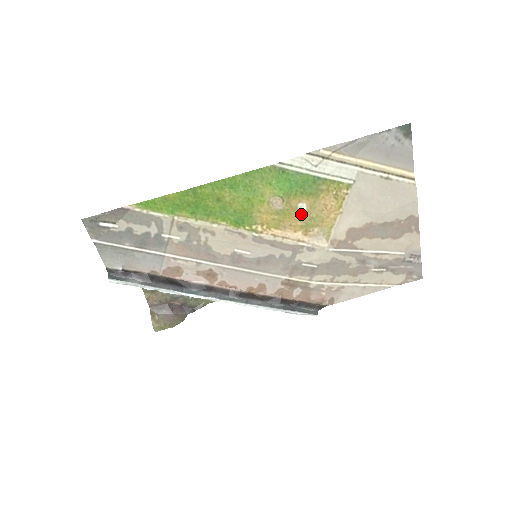
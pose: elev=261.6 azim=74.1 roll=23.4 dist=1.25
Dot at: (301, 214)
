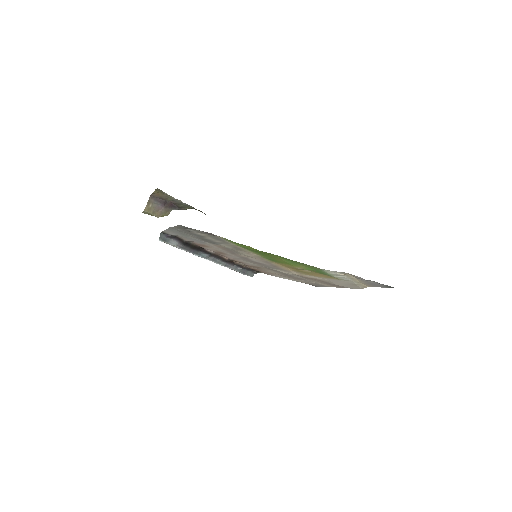
Dot at: (303, 270)
